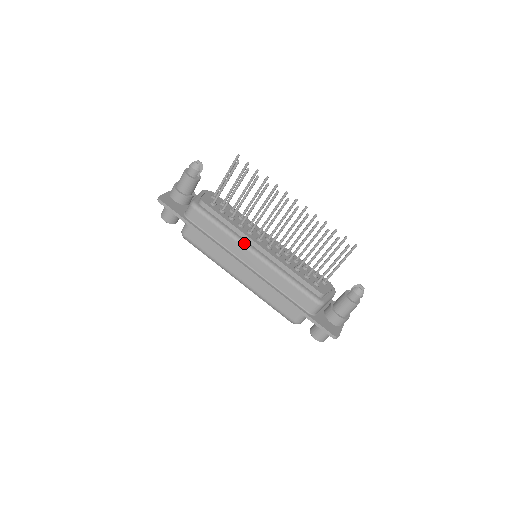
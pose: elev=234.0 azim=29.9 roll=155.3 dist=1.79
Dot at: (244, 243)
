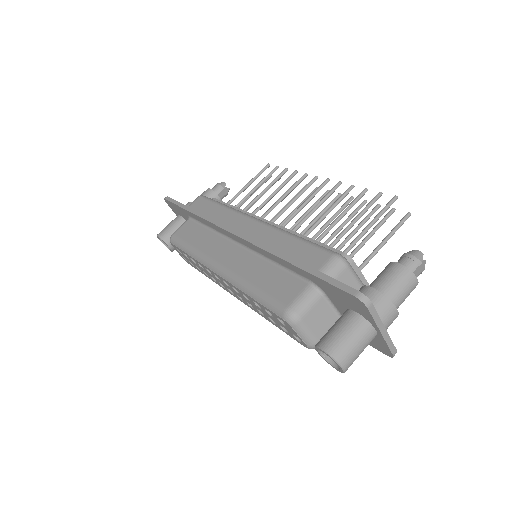
Dot at: (245, 213)
